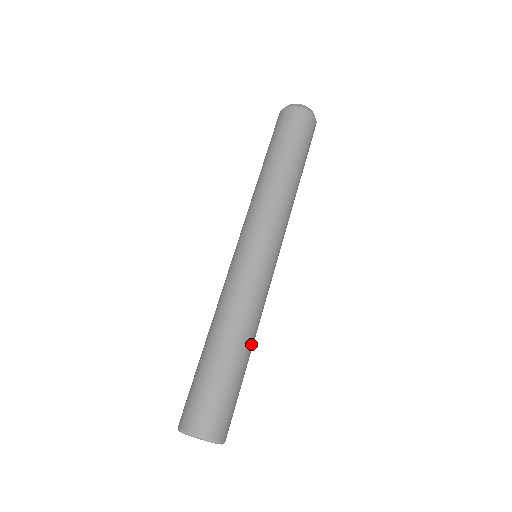
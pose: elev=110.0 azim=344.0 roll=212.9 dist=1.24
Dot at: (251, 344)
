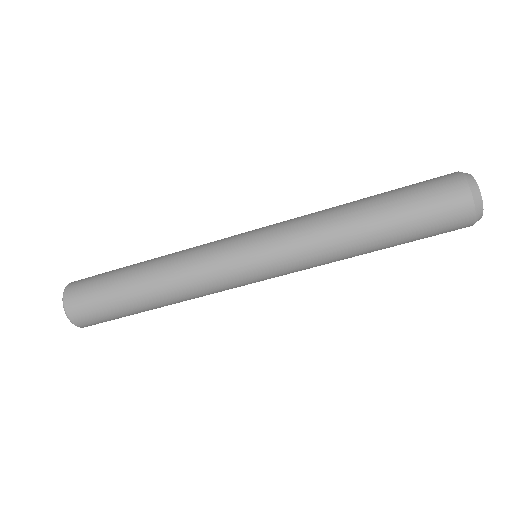
Dot at: (171, 304)
